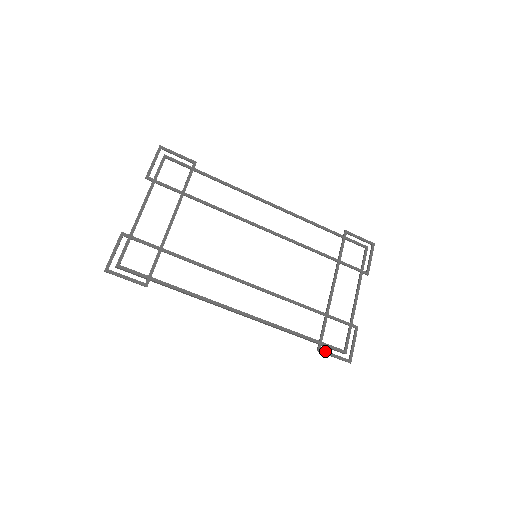
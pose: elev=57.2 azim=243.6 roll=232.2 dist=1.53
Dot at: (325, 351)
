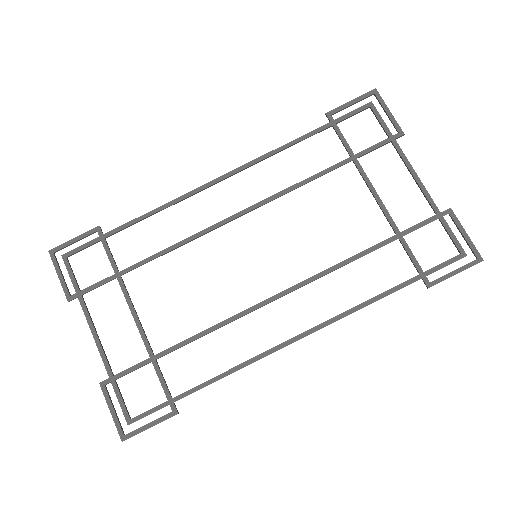
Dot at: (438, 279)
